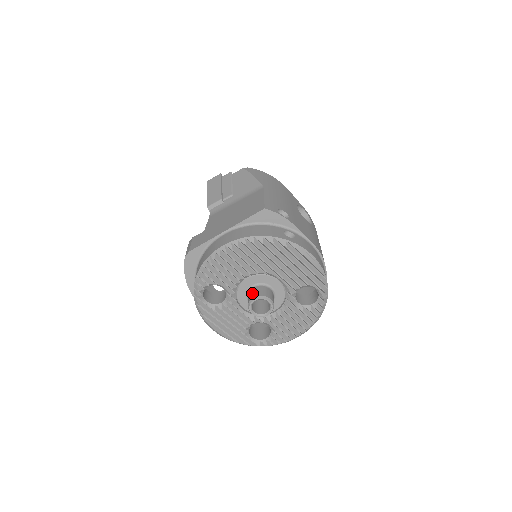
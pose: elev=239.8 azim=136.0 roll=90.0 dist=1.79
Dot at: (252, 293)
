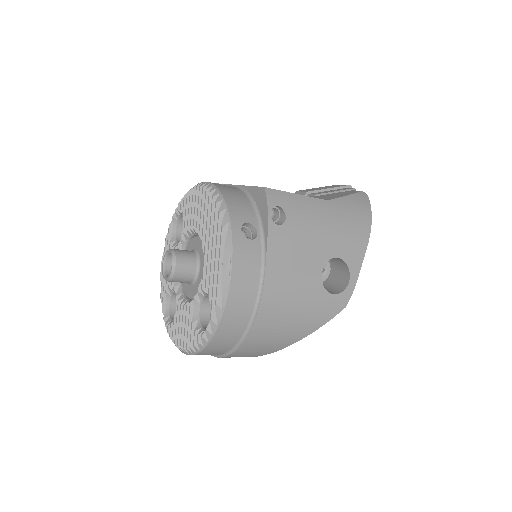
Dot at: occluded
